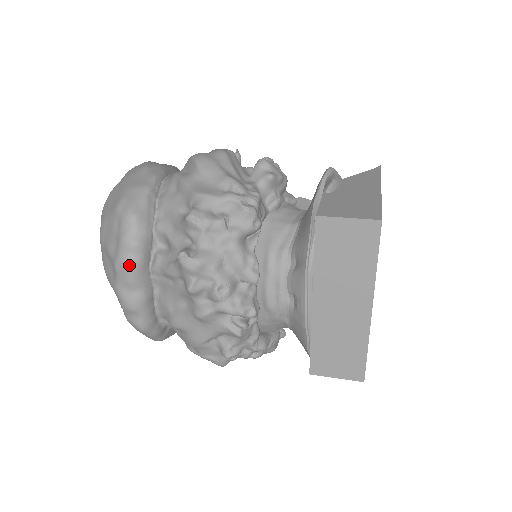
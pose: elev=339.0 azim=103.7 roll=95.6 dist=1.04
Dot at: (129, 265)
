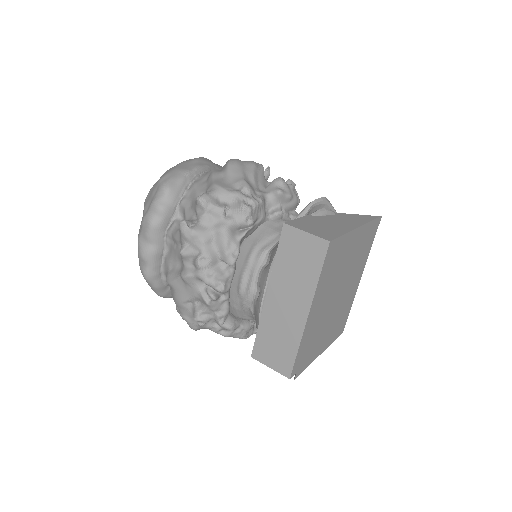
Dot at: (151, 222)
